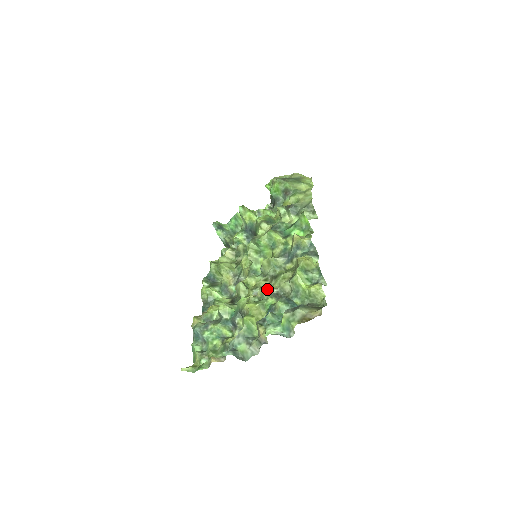
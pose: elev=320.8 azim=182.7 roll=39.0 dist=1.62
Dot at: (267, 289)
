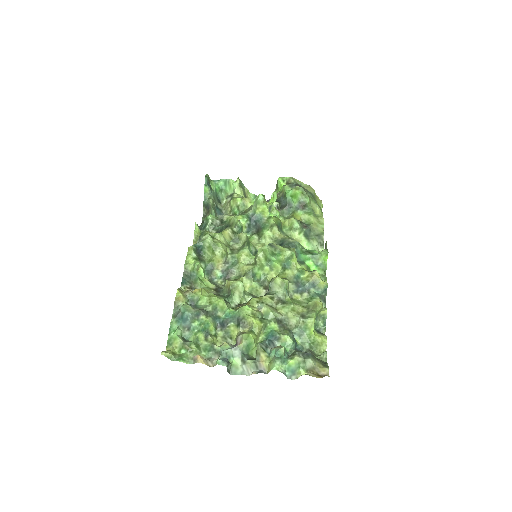
Dot at: (275, 312)
